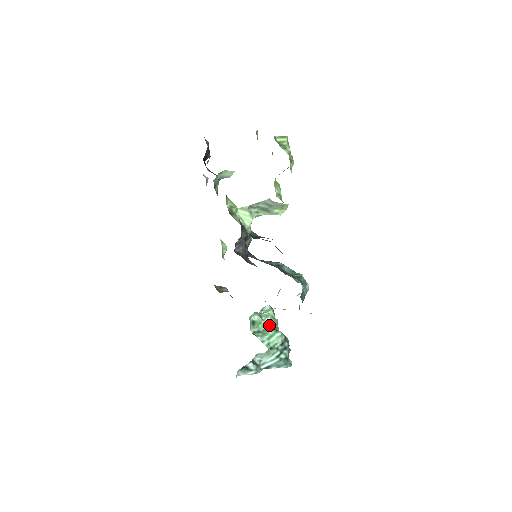
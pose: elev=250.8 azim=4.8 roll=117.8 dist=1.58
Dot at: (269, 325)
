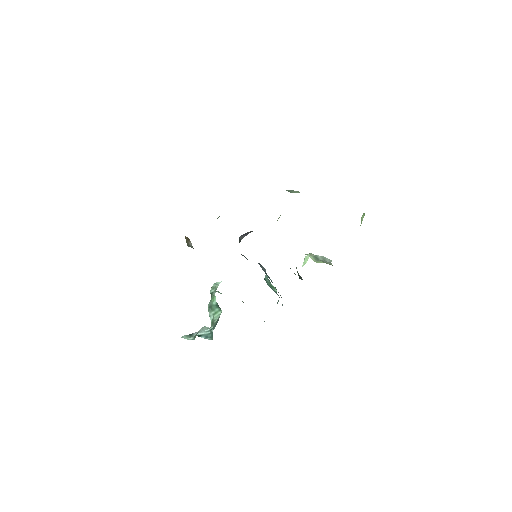
Dot at: (211, 296)
